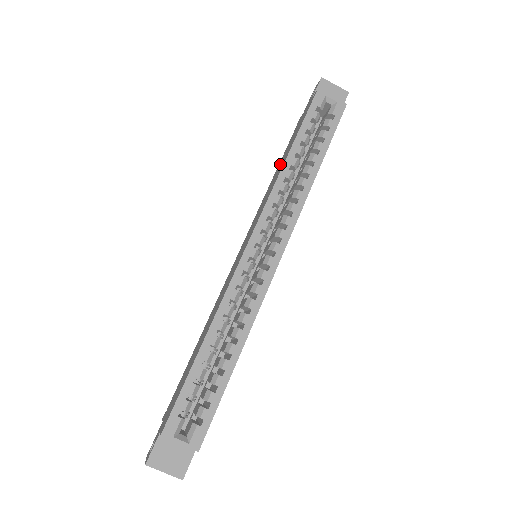
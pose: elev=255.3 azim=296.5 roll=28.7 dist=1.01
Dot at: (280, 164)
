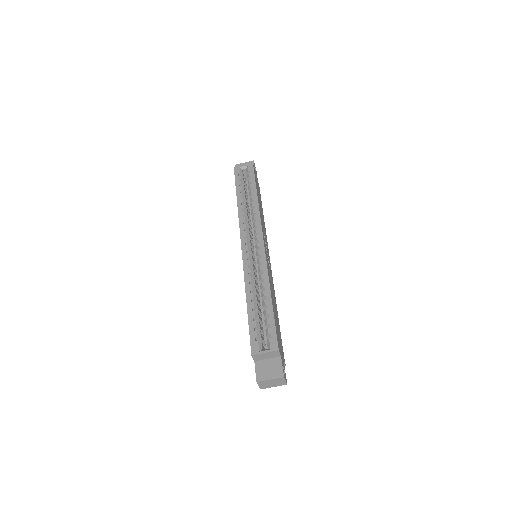
Dot at: occluded
